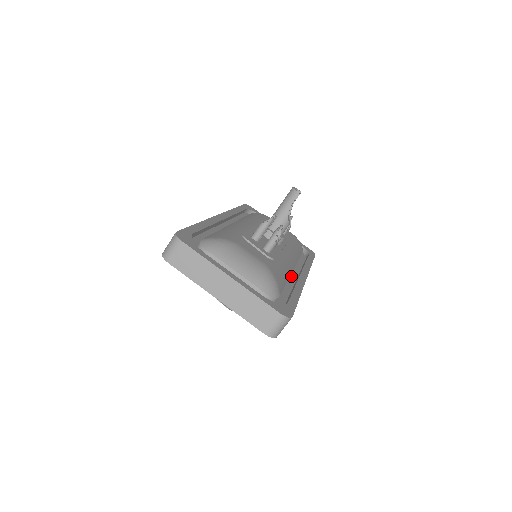
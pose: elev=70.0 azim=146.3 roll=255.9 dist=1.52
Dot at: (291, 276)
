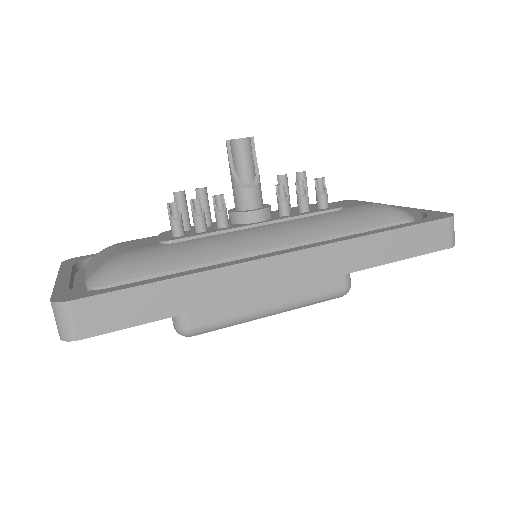
Dot at: occluded
